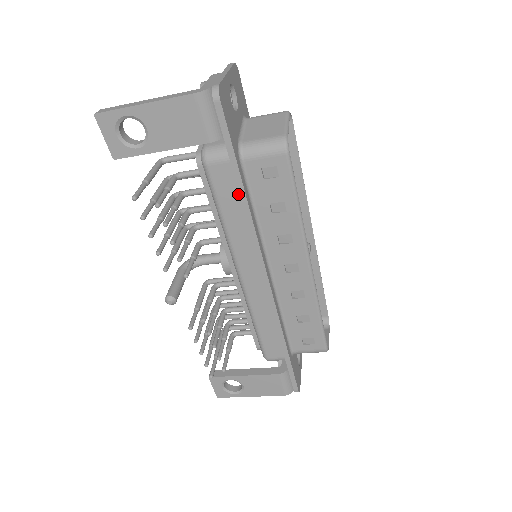
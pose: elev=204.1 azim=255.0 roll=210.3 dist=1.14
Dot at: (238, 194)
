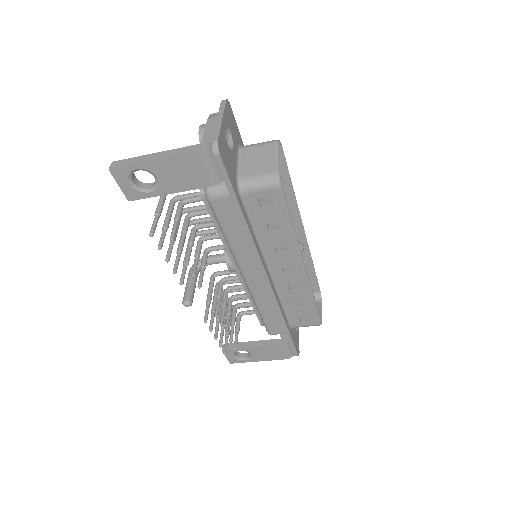
Dot at: (239, 220)
